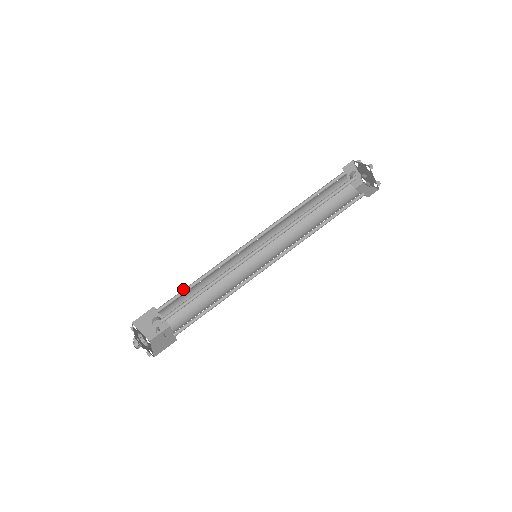
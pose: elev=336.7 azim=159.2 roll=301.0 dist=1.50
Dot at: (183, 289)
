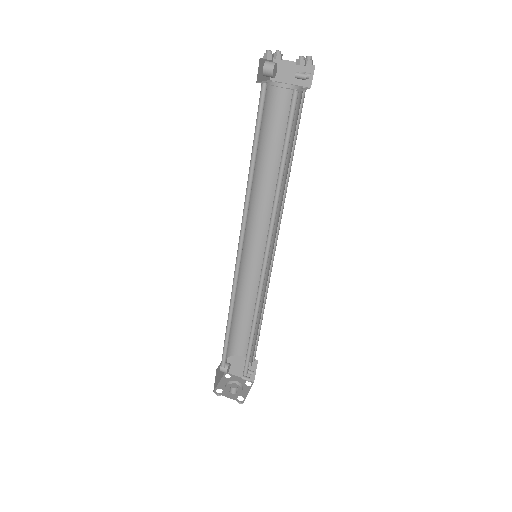
Dot at: occluded
